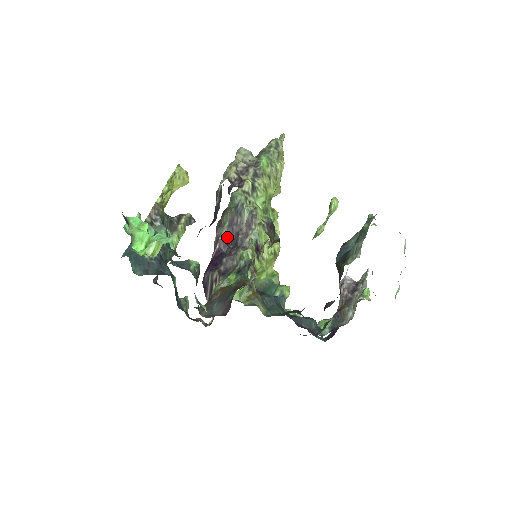
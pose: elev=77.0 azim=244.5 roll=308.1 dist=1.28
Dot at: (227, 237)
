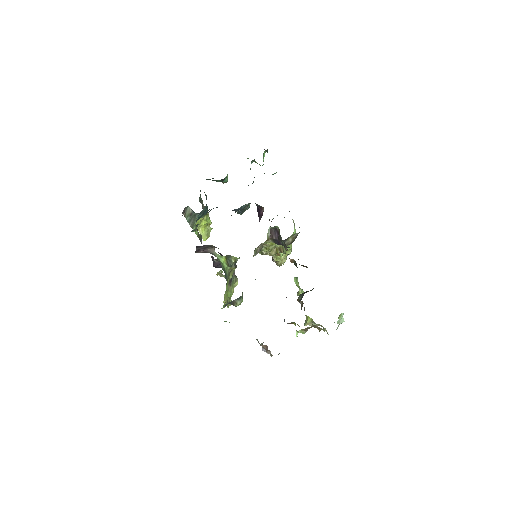
Dot at: (215, 263)
